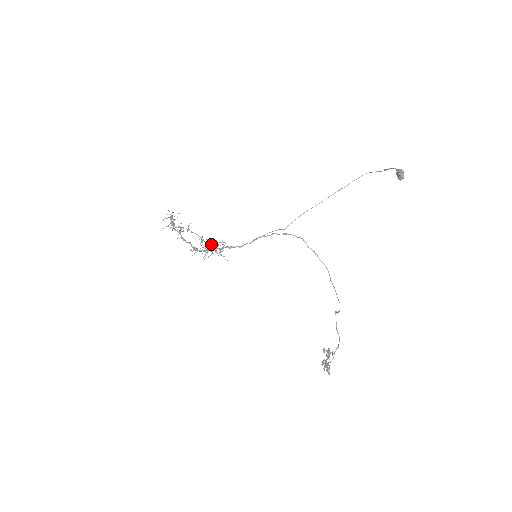
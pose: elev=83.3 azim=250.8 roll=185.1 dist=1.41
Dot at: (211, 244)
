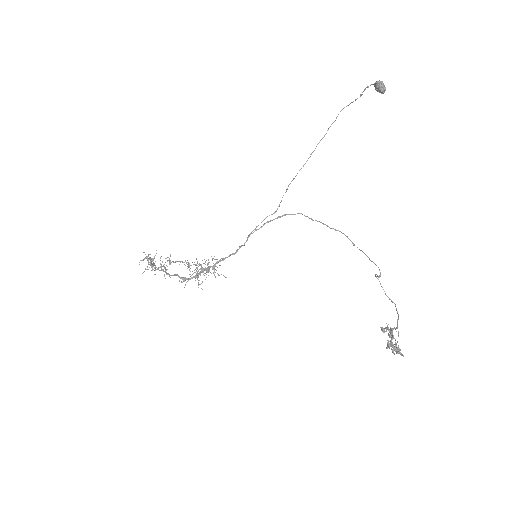
Dot at: (201, 266)
